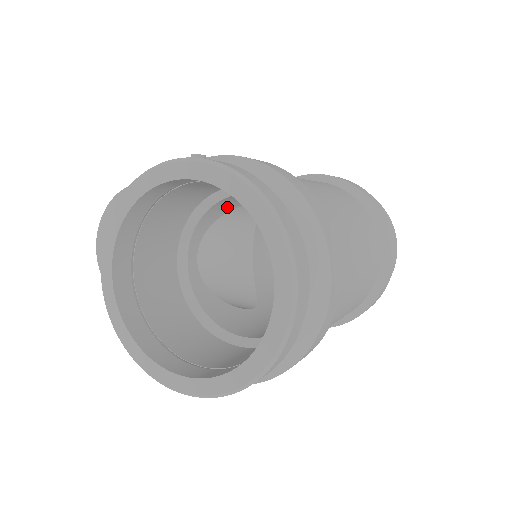
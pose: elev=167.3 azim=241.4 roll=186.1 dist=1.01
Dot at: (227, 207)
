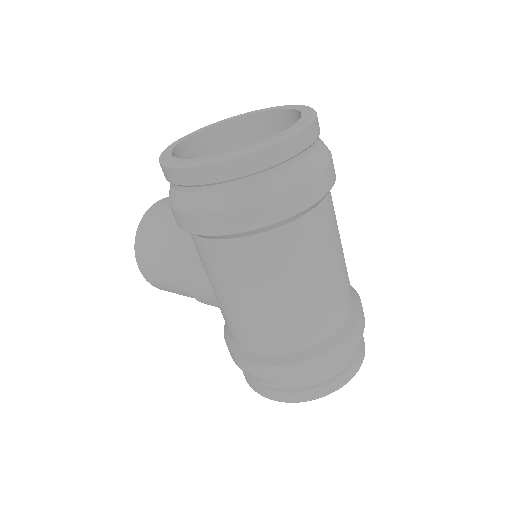
Dot at: occluded
